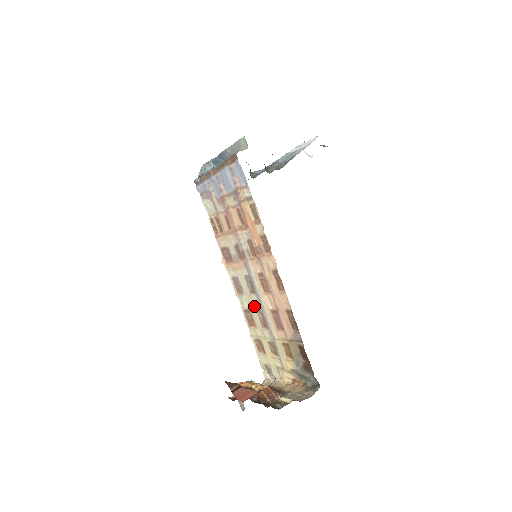
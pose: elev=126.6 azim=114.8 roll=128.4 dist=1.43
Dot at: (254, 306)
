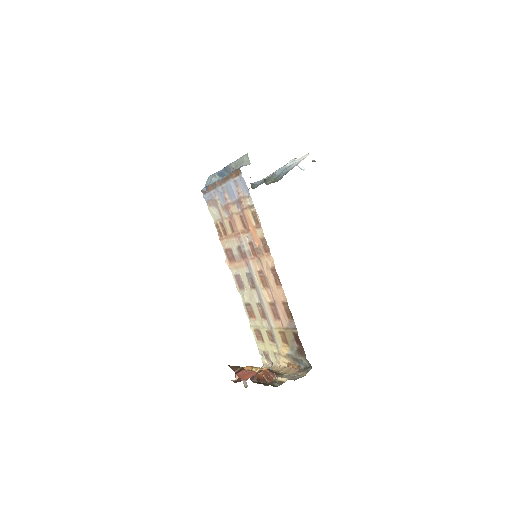
Dot at: (254, 300)
